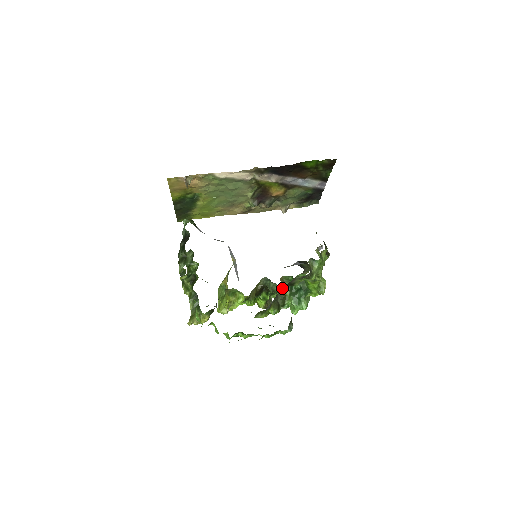
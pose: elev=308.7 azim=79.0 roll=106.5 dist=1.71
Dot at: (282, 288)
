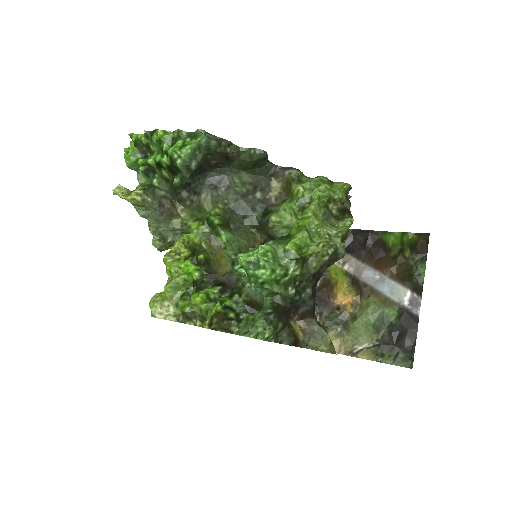
Dot at: (253, 243)
